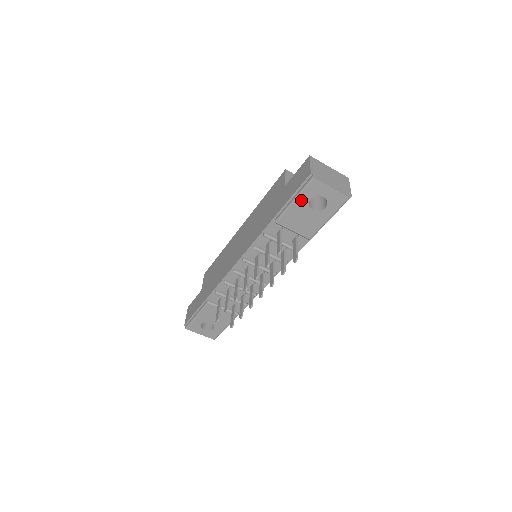
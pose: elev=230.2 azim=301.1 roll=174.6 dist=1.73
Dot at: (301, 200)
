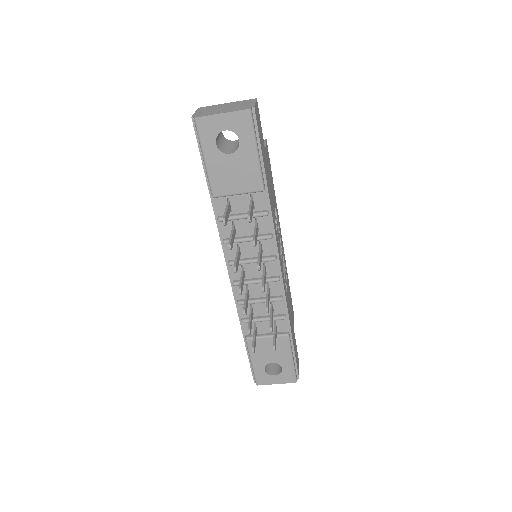
Dot at: (209, 152)
